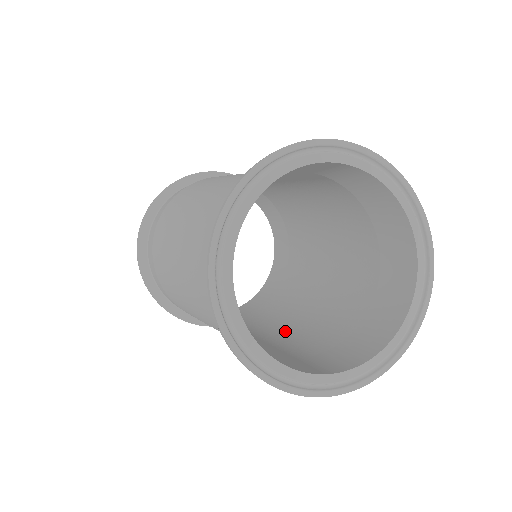
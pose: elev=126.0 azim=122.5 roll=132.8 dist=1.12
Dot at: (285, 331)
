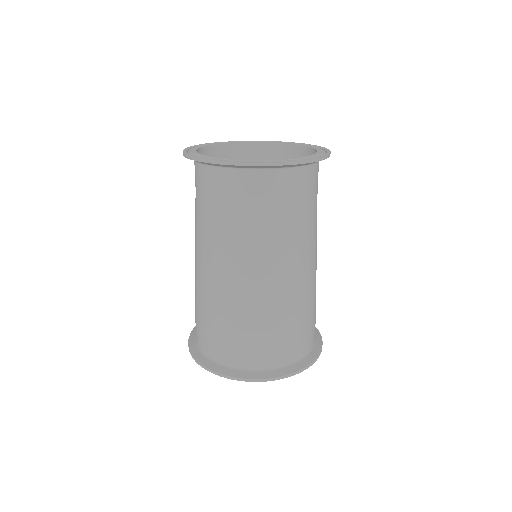
Dot at: (252, 267)
